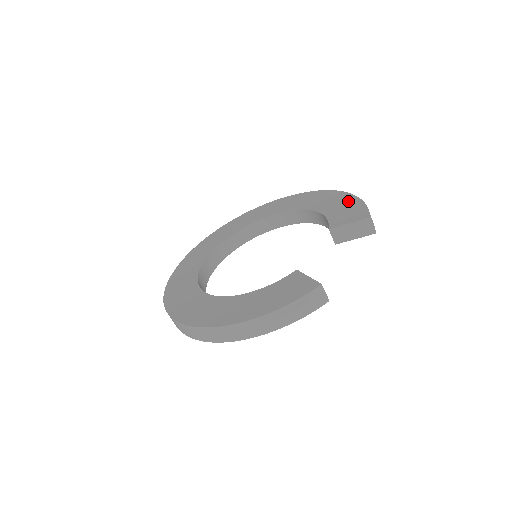
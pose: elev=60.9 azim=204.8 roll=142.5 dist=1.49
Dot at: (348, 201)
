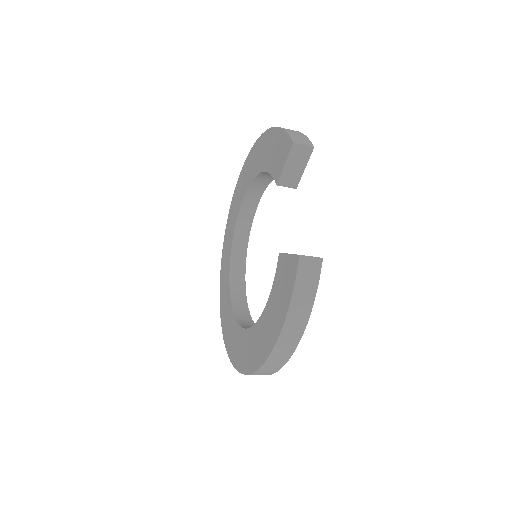
Dot at: (273, 139)
